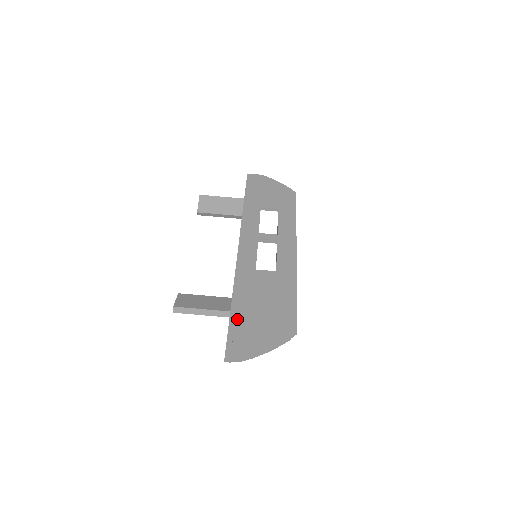
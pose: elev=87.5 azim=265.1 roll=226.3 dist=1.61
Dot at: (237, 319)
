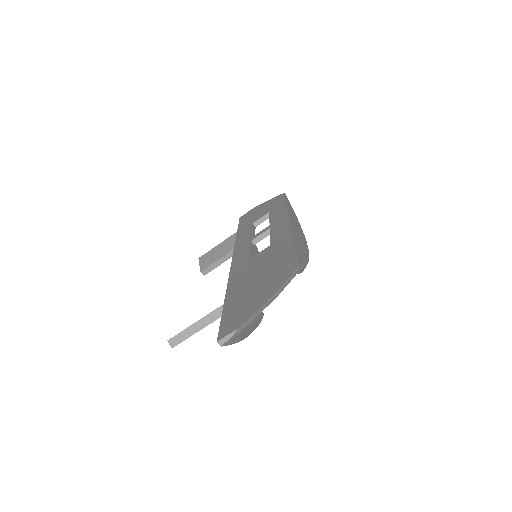
Dot at: (231, 303)
